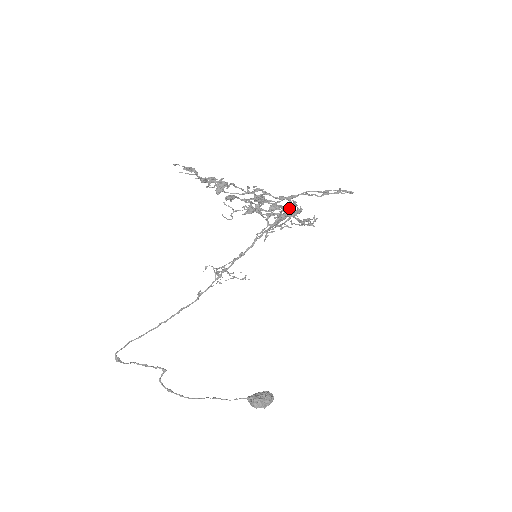
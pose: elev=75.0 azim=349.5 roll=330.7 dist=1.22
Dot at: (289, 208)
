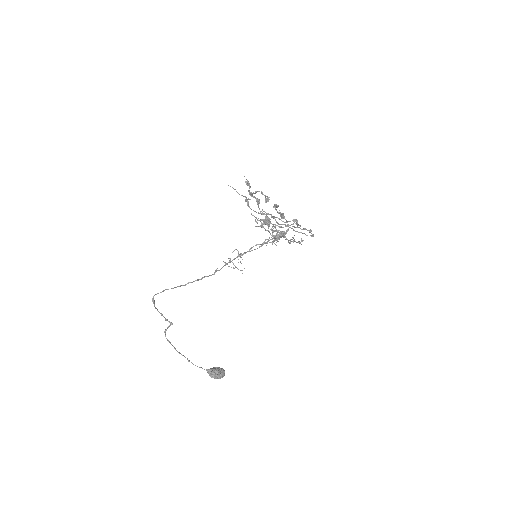
Dot at: (276, 233)
